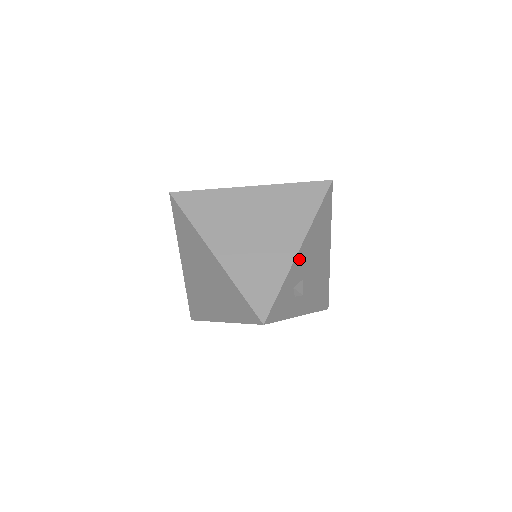
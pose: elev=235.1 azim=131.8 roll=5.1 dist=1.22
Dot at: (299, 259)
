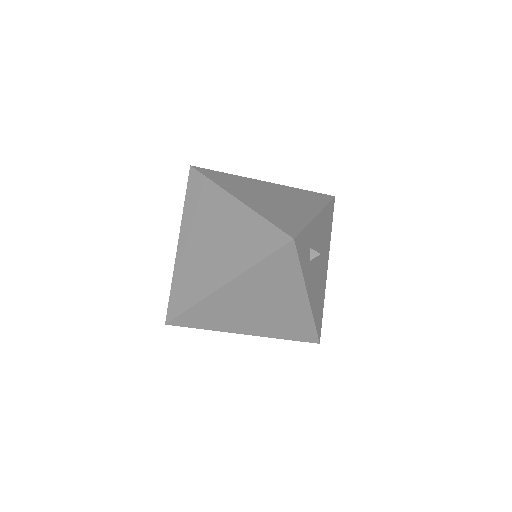
Dot at: (316, 225)
